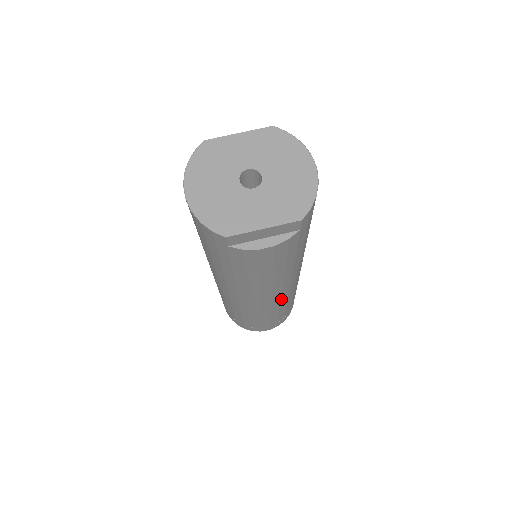
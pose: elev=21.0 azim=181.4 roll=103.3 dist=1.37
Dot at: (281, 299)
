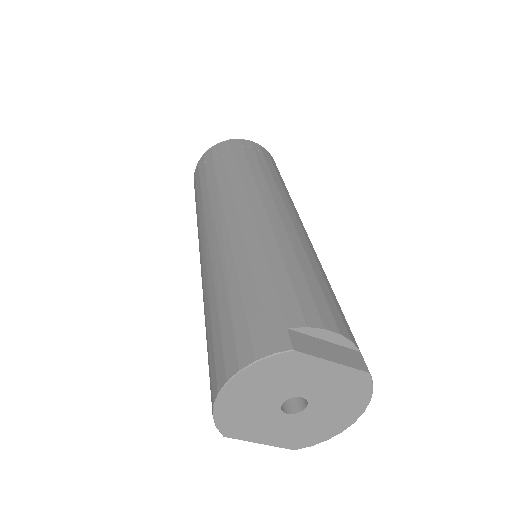
Dot at: occluded
